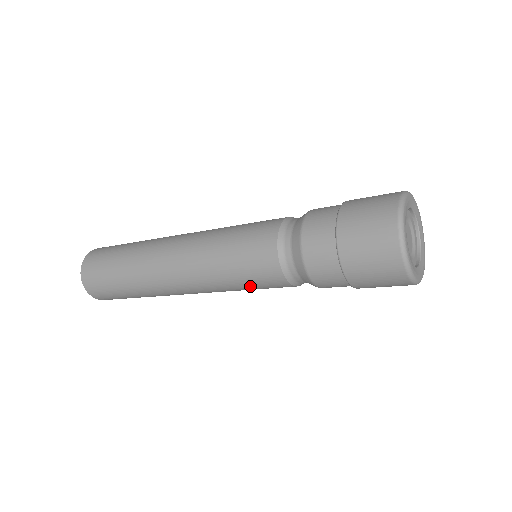
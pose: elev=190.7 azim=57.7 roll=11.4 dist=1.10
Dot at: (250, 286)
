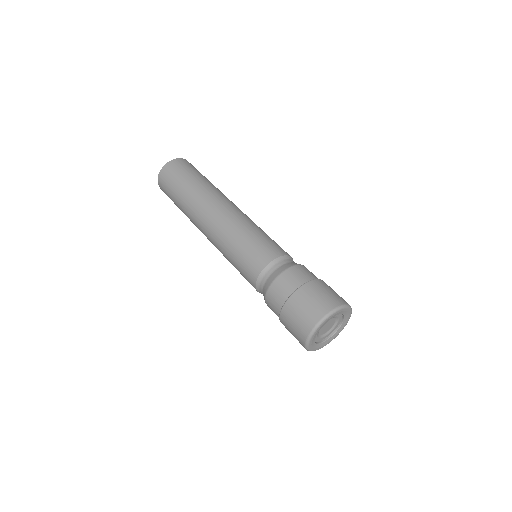
Dot at: occluded
